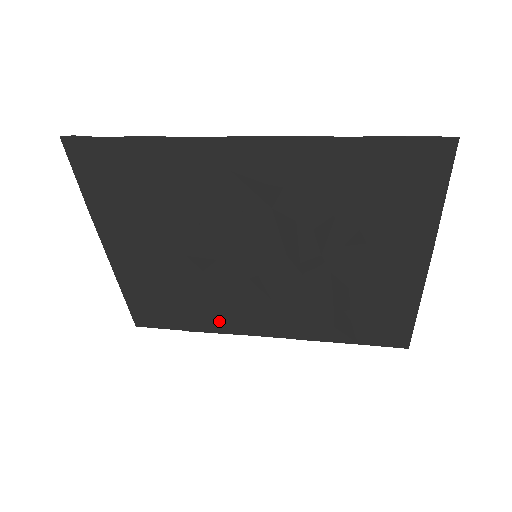
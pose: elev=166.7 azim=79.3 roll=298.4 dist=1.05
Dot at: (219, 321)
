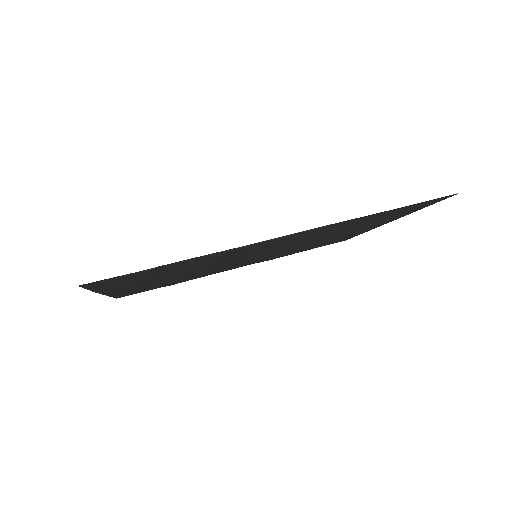
Dot at: occluded
